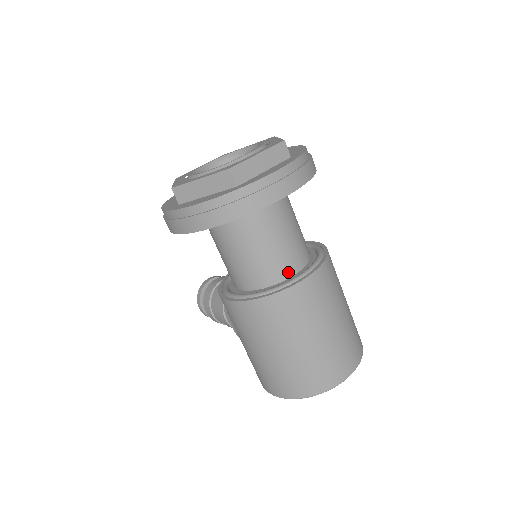
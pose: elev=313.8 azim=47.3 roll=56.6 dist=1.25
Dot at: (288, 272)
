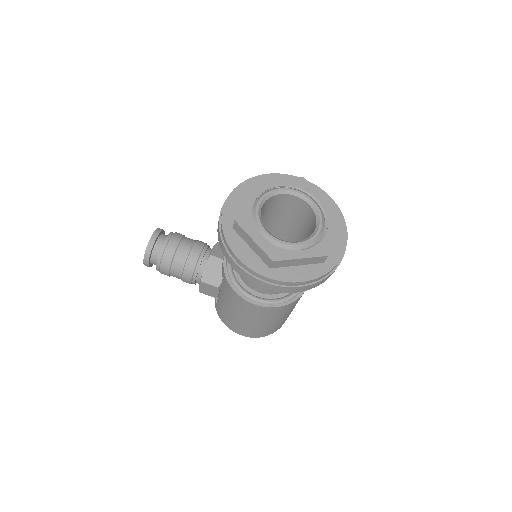
Dot at: occluded
